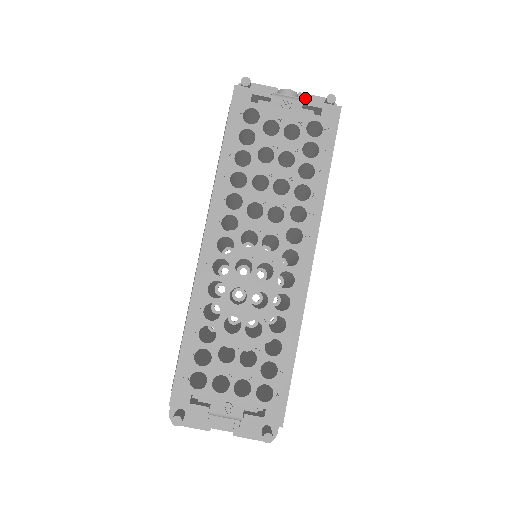
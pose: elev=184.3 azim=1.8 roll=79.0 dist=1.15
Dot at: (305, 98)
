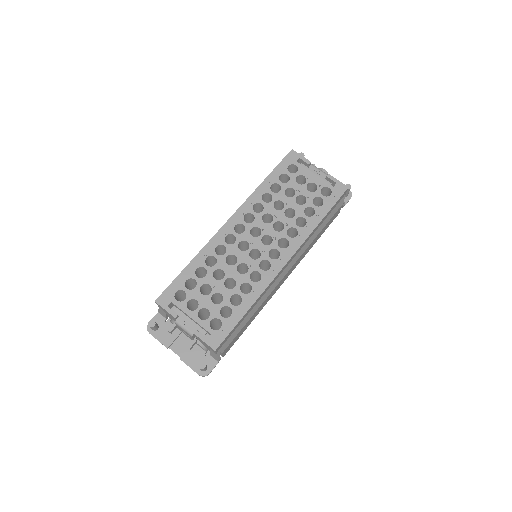
Dot at: occluded
